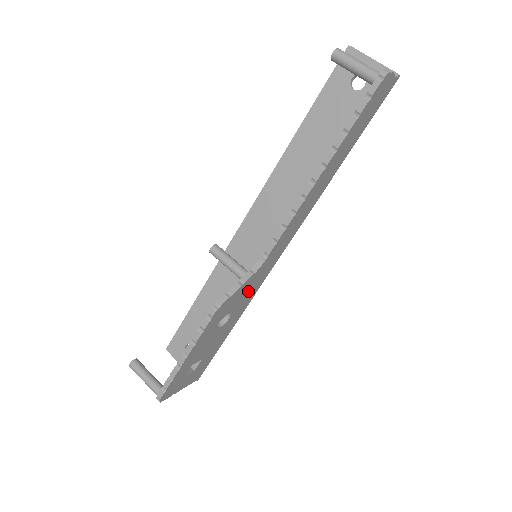
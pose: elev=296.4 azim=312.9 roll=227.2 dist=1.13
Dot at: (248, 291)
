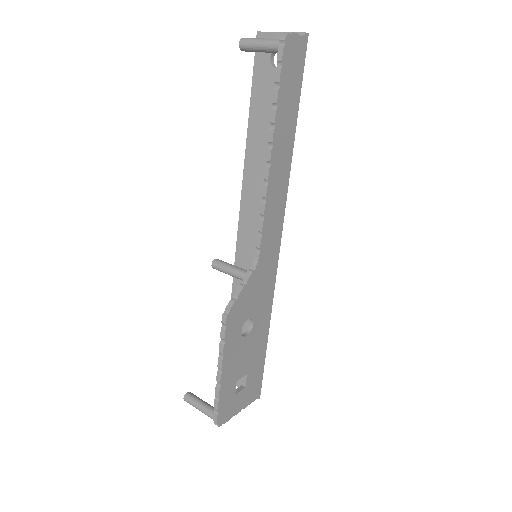
Dot at: (260, 291)
